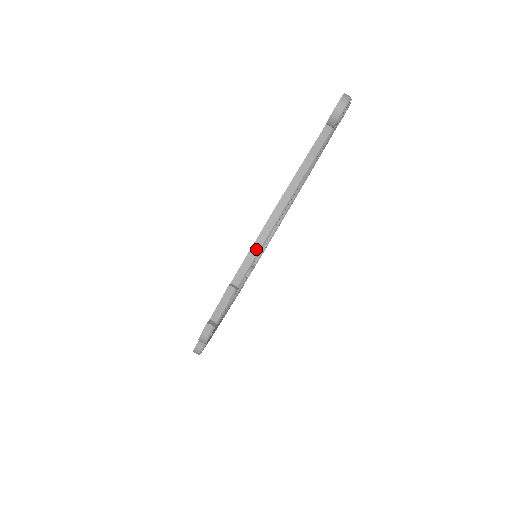
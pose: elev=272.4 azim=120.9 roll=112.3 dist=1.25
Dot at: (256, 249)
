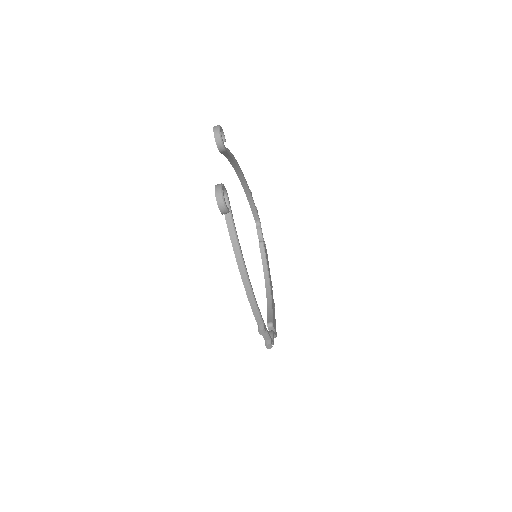
Dot at: (254, 306)
